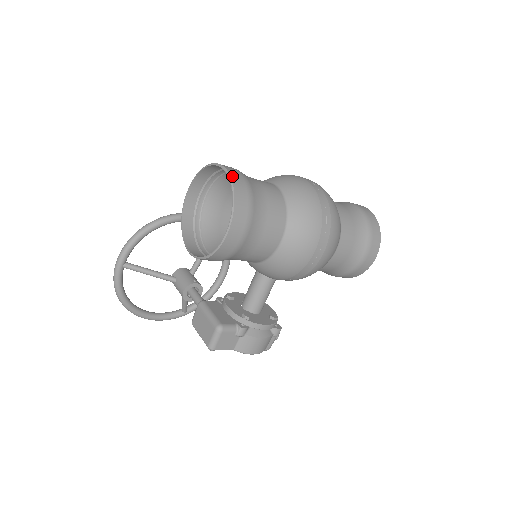
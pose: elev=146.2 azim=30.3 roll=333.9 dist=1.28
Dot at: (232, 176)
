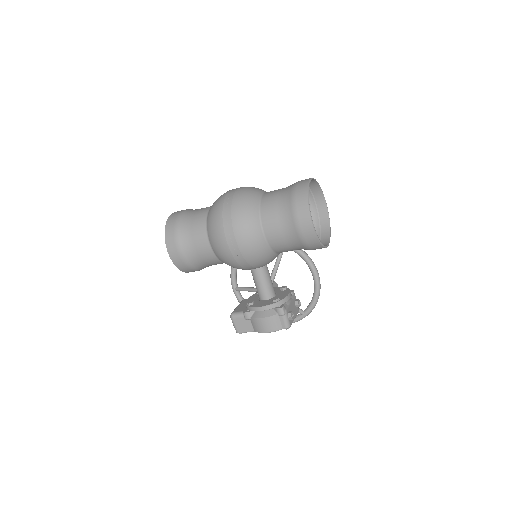
Dot at: (169, 217)
